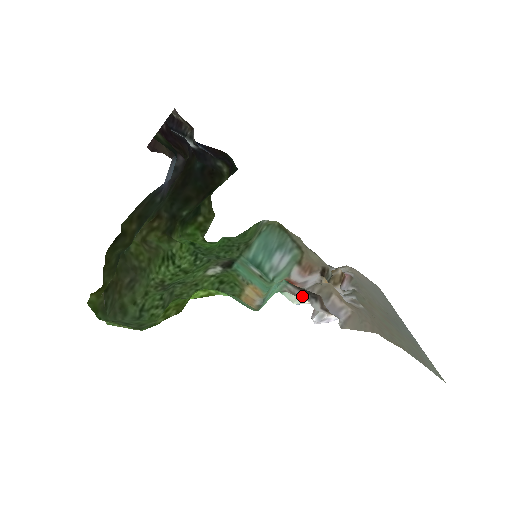
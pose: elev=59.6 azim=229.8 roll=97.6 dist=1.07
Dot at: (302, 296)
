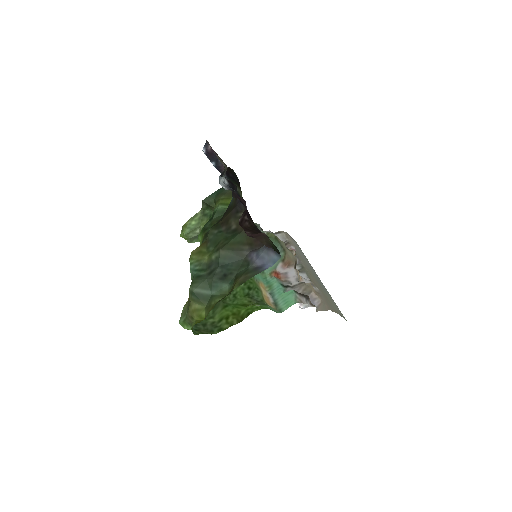
Dot at: (304, 301)
